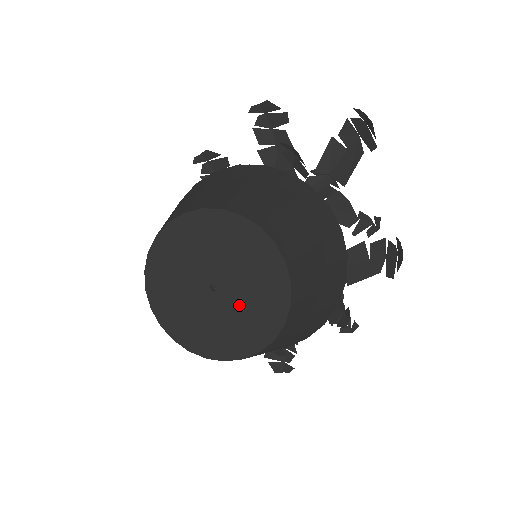
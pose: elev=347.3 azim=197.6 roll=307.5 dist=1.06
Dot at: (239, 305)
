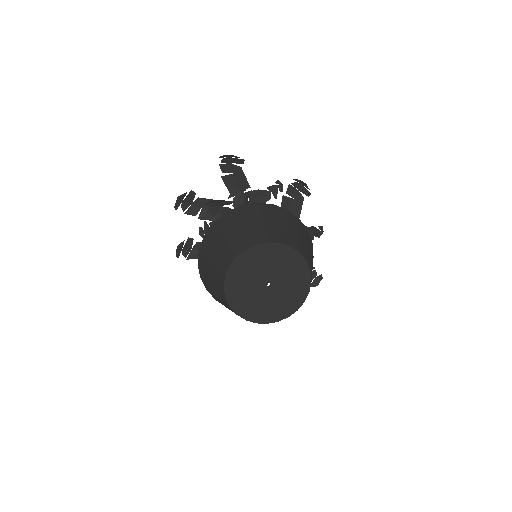
Dot at: (284, 278)
